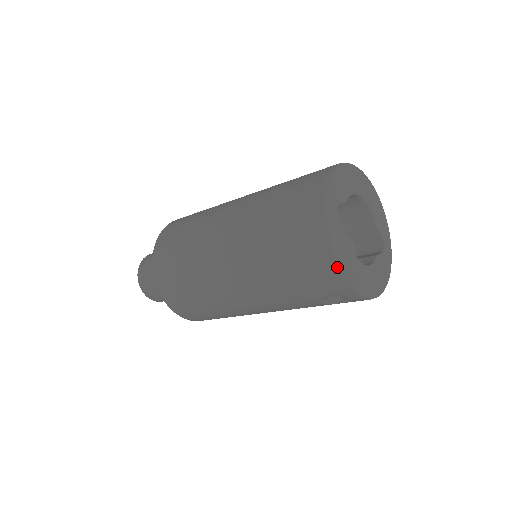
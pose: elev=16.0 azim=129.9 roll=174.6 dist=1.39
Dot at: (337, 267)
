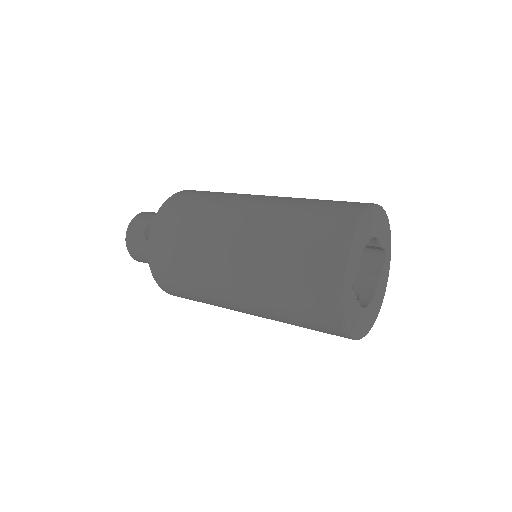
Dot at: (350, 338)
